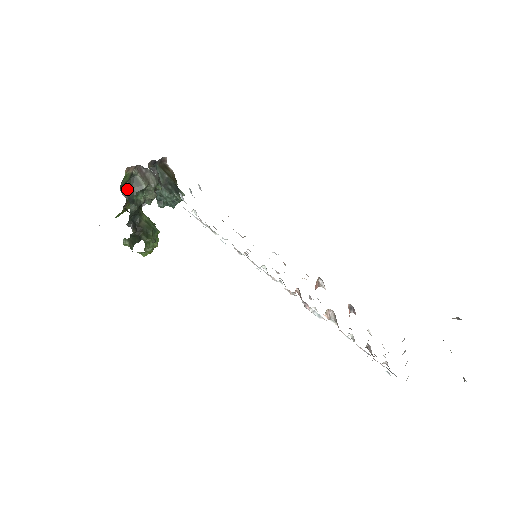
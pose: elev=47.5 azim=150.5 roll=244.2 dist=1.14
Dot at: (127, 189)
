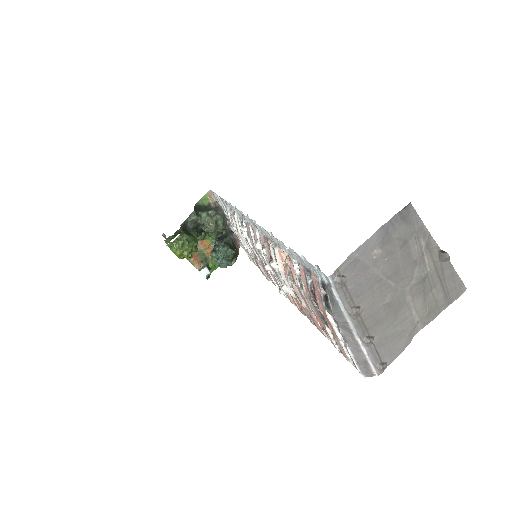
Dot at: (200, 207)
